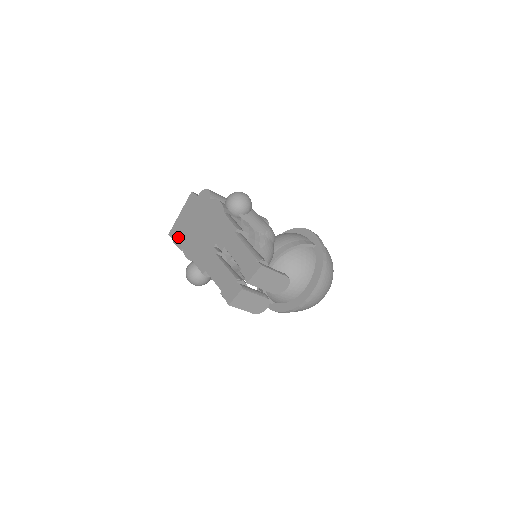
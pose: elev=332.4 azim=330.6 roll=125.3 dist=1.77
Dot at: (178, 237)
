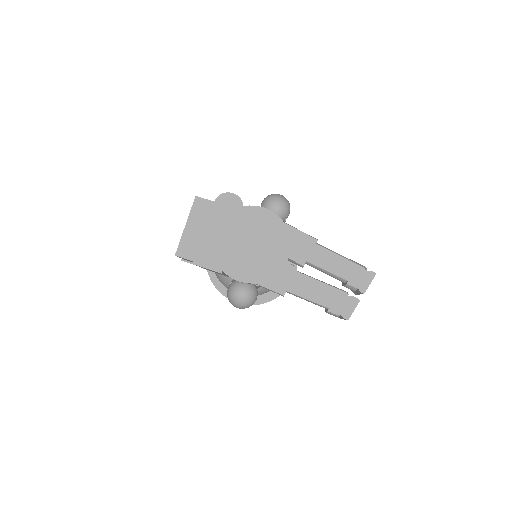
Dot at: (203, 257)
